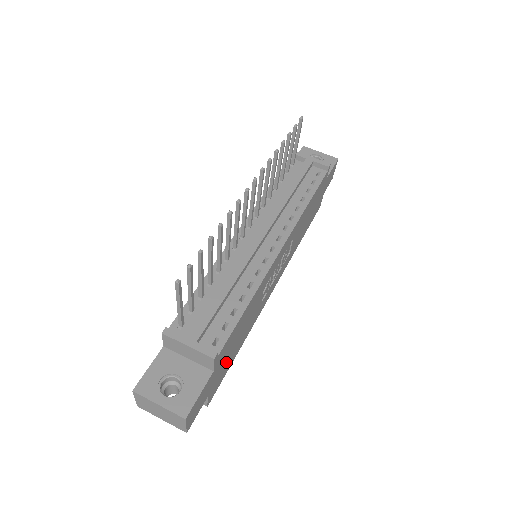
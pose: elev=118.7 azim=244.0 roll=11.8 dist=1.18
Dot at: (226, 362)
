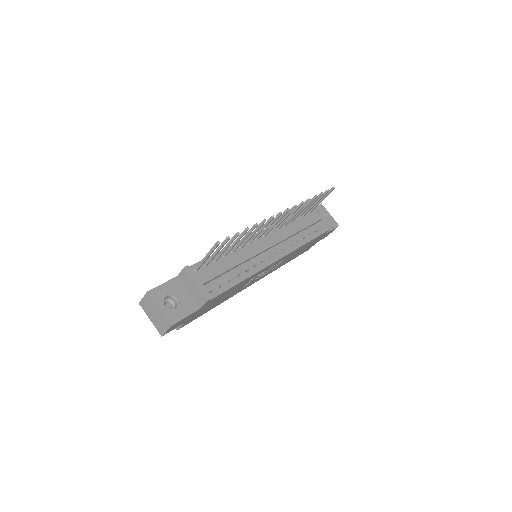
Dot at: (205, 309)
